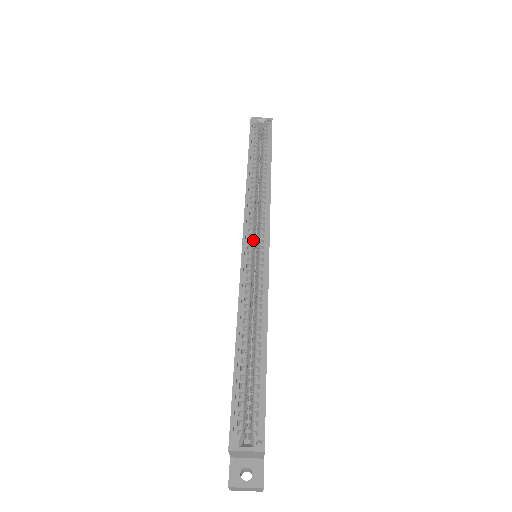
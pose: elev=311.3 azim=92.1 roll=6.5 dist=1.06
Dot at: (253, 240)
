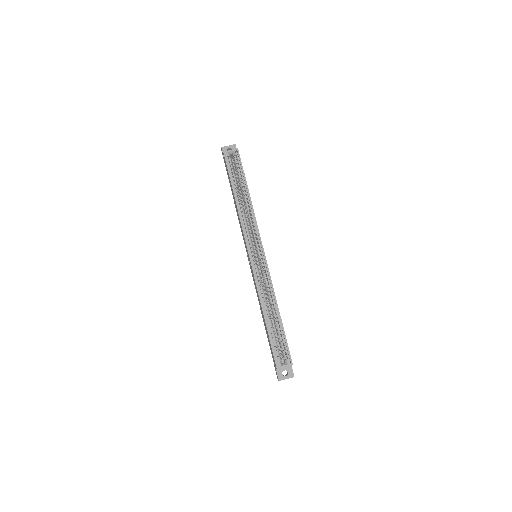
Dot at: occluded
